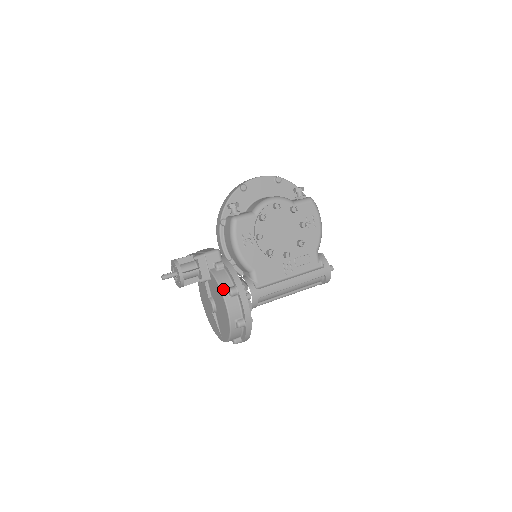
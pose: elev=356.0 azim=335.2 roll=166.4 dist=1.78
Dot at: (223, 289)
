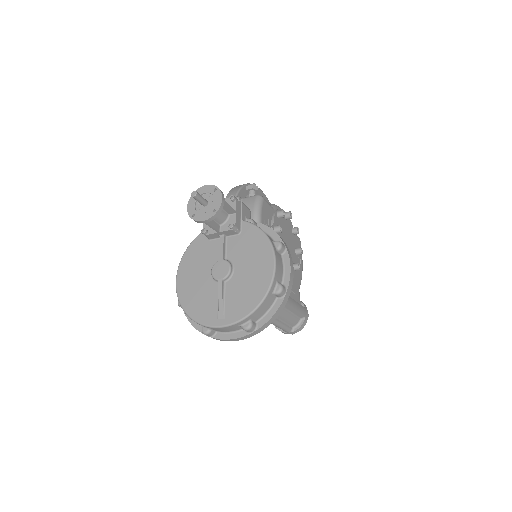
Dot at: (270, 238)
